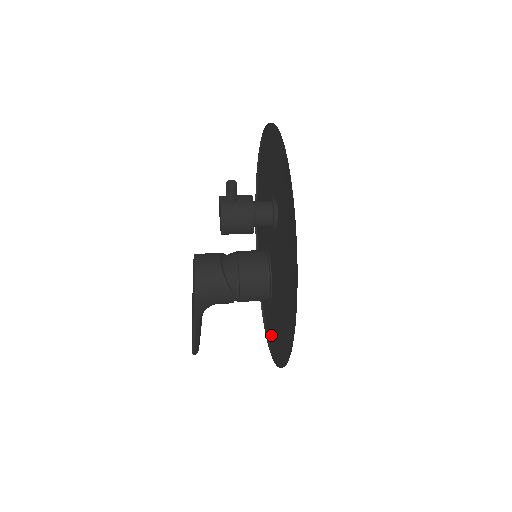
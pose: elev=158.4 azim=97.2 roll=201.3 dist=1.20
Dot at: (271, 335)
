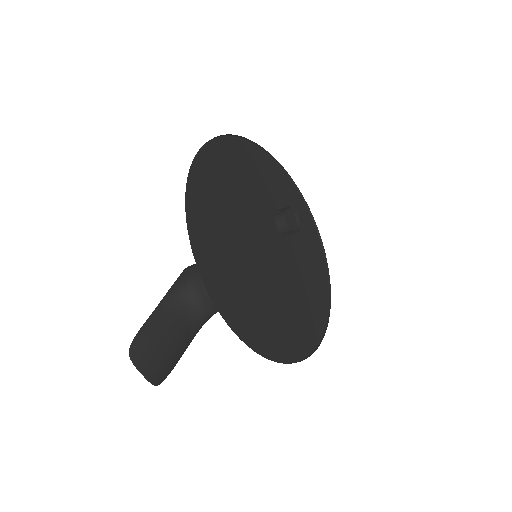
Dot at: (215, 271)
